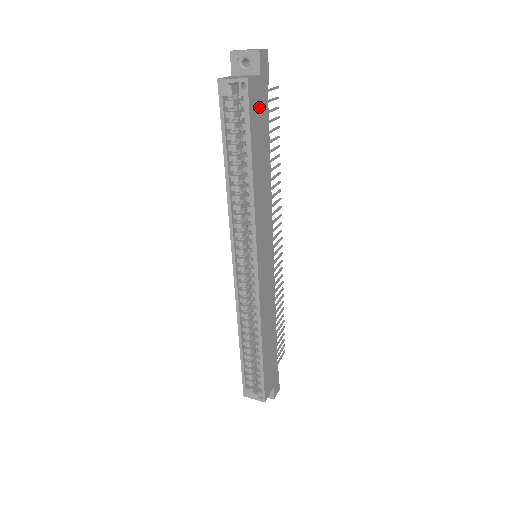
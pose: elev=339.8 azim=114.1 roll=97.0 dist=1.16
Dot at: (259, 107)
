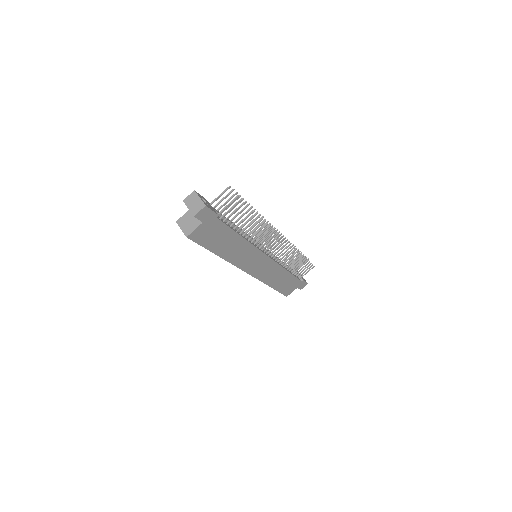
Dot at: (210, 232)
